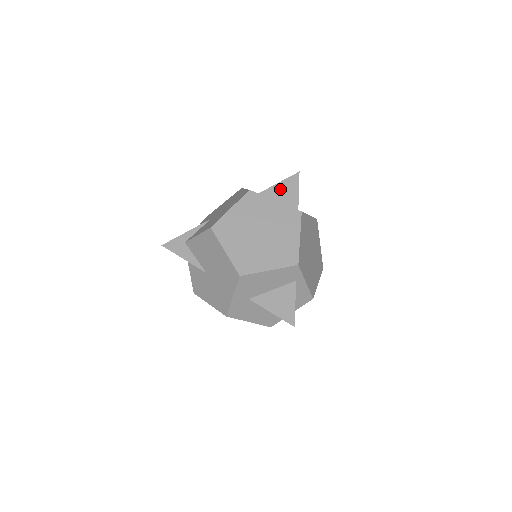
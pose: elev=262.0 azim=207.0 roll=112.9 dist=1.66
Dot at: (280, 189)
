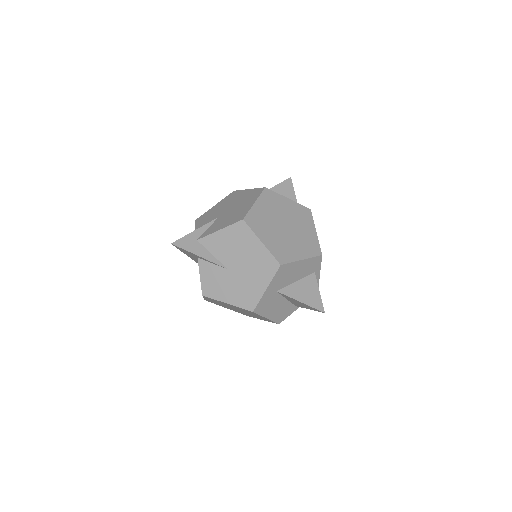
Dot at: (278, 191)
